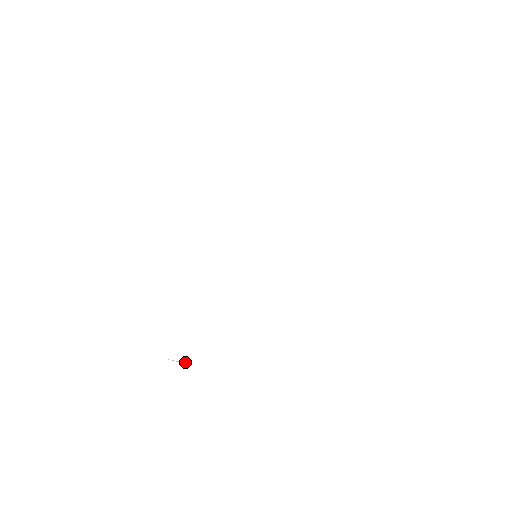
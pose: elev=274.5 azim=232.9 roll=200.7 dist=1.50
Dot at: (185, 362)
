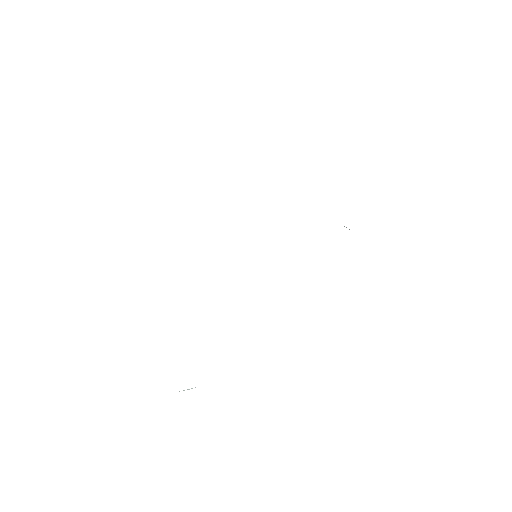
Dot at: occluded
